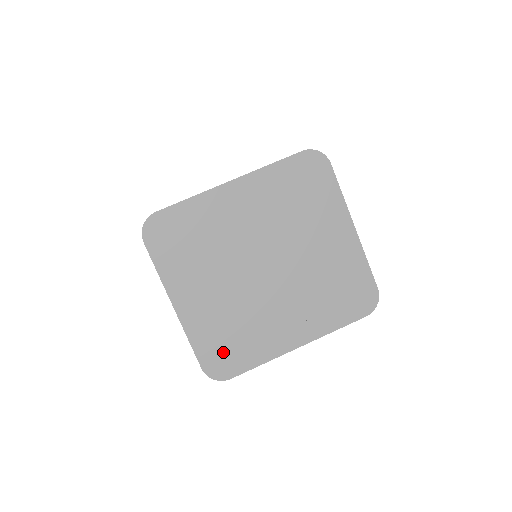
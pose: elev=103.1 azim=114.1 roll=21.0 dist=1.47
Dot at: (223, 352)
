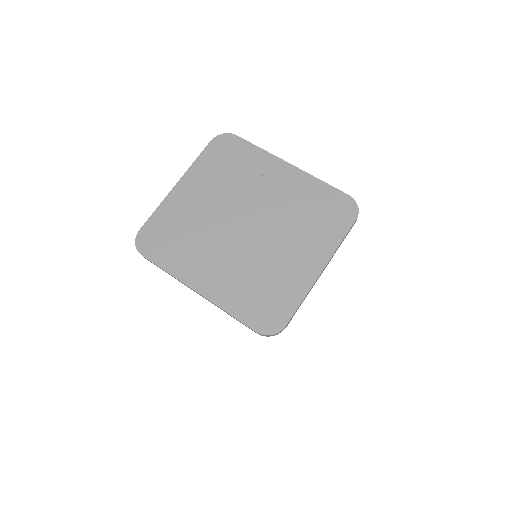
Dot at: (161, 237)
